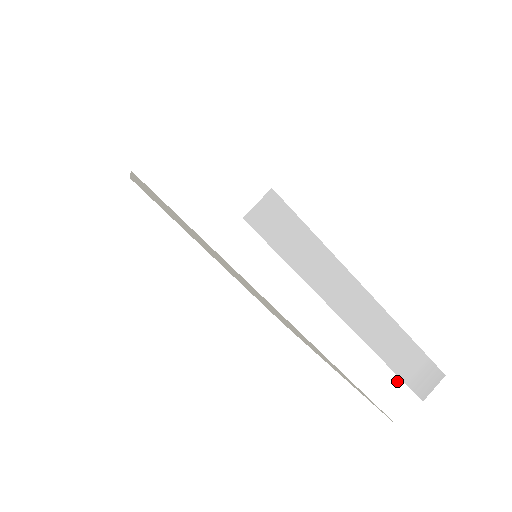
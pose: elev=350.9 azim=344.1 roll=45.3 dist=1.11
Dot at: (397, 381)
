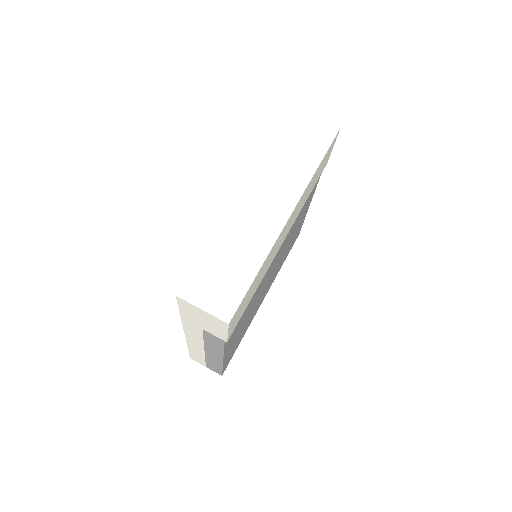
Dot at: (204, 362)
